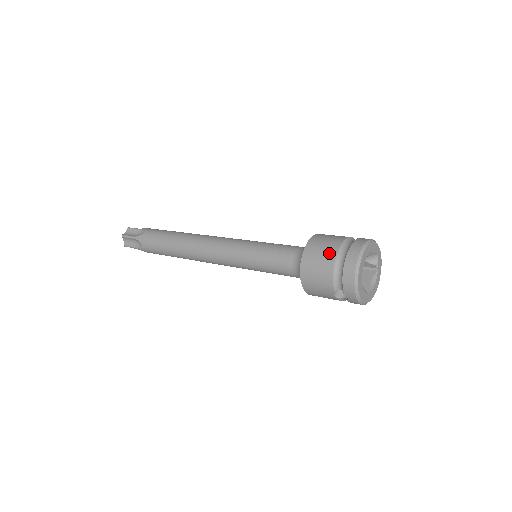
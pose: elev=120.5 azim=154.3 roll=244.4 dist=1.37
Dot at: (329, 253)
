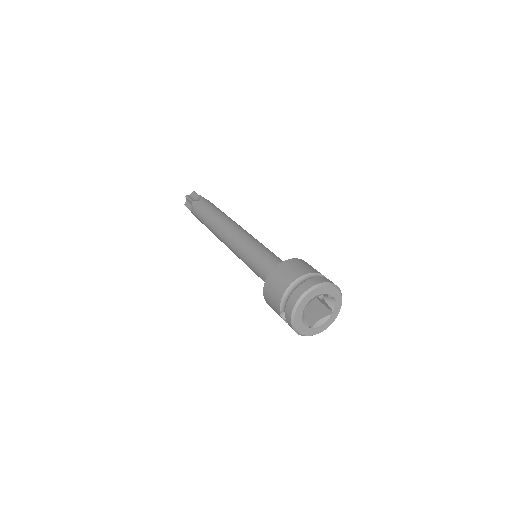
Dot at: (290, 277)
